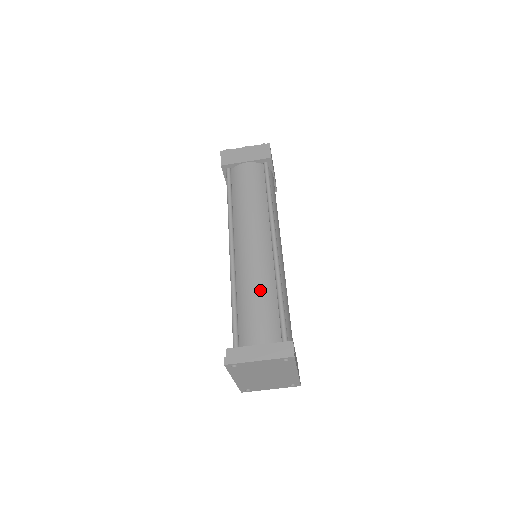
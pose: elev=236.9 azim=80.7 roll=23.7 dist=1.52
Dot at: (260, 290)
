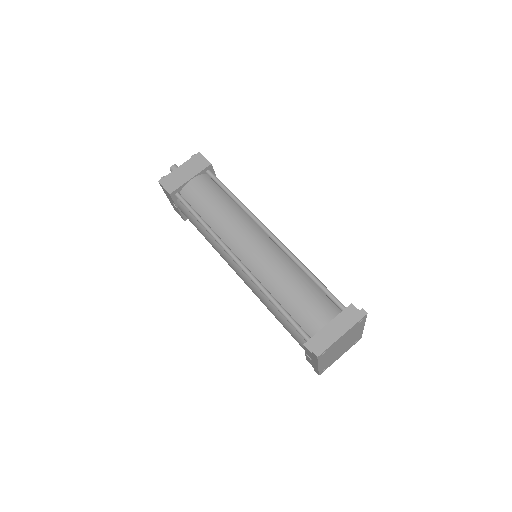
Dot at: (292, 280)
